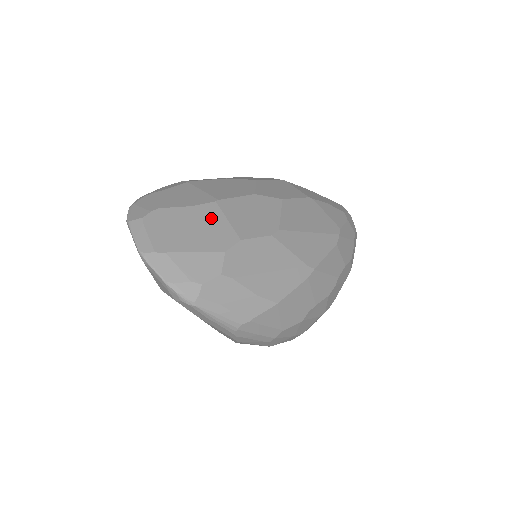
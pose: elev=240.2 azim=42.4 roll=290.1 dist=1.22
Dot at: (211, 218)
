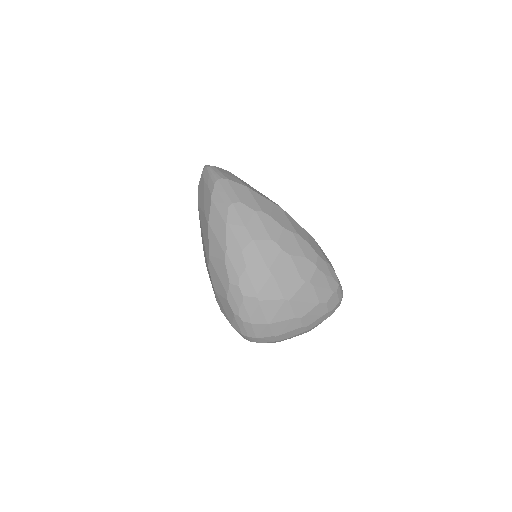
Dot at: occluded
